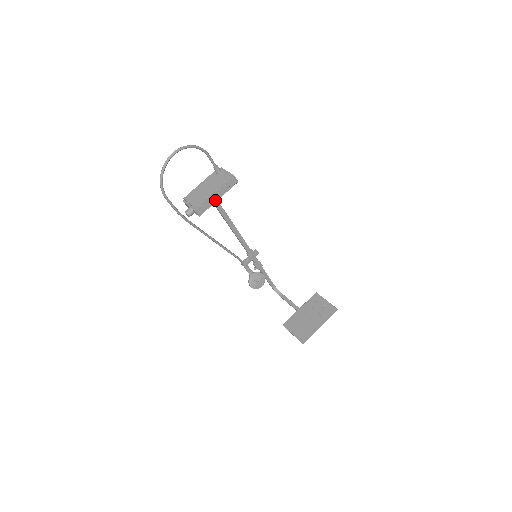
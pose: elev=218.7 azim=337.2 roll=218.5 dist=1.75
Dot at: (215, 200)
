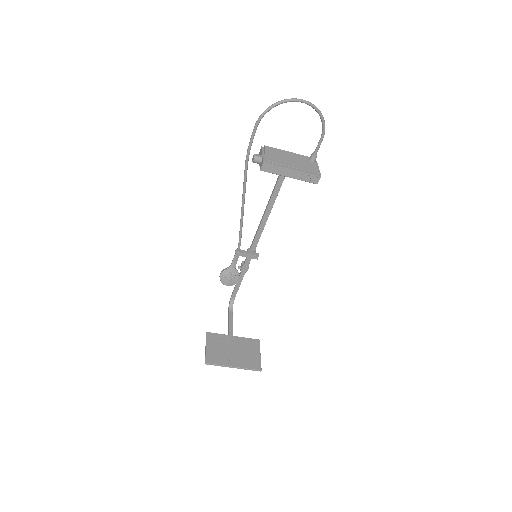
Dot at: (286, 174)
